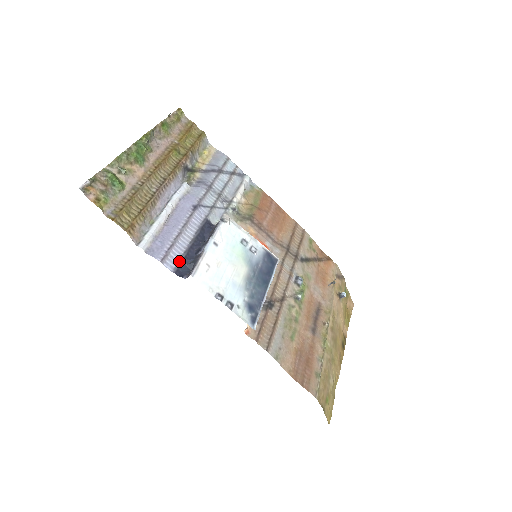
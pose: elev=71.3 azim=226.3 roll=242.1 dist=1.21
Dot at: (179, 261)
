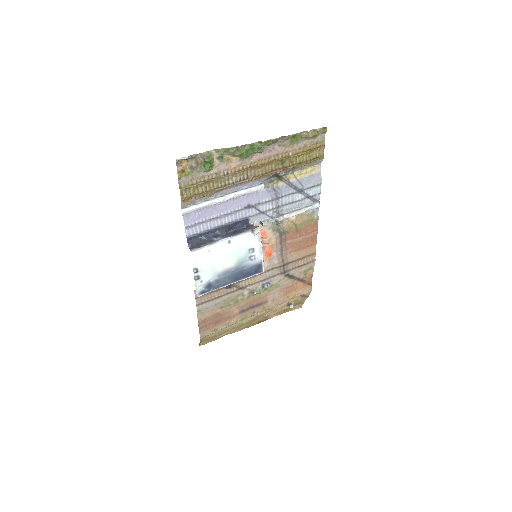
Dot at: (198, 233)
